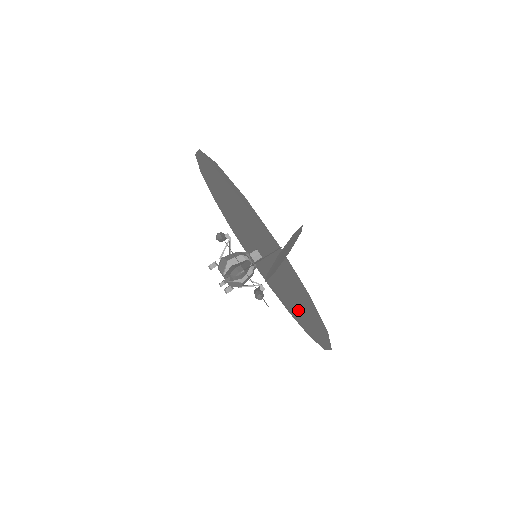
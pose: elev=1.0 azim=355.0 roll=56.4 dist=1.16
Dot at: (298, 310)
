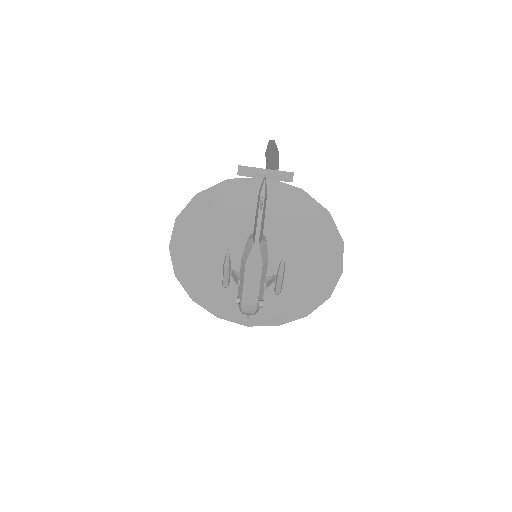
Dot at: (307, 266)
